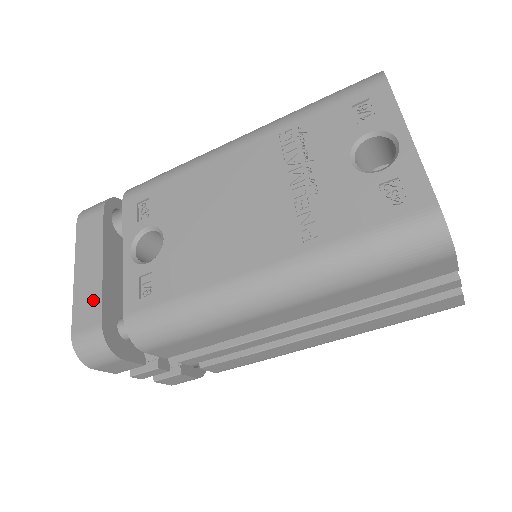
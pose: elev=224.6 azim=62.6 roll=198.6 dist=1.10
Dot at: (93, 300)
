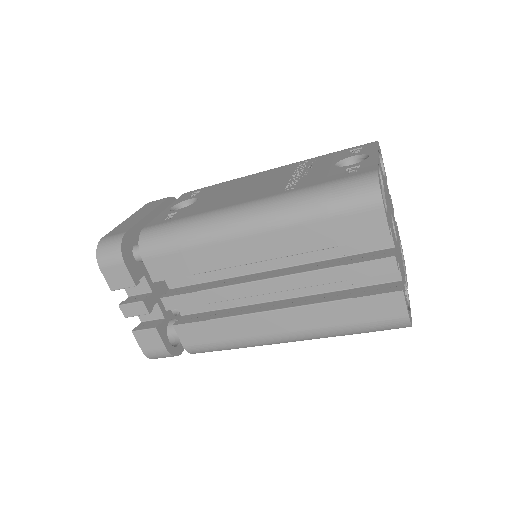
Dot at: (129, 225)
